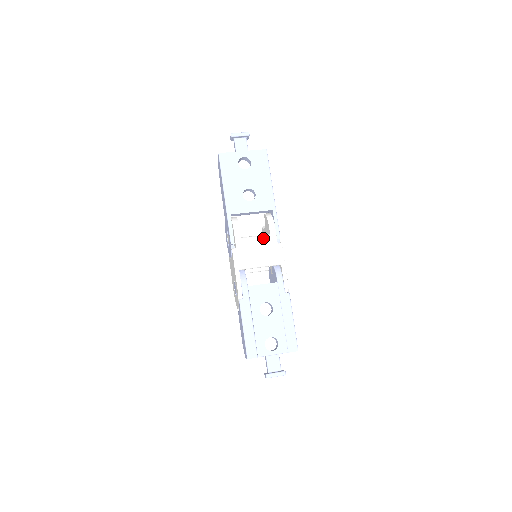
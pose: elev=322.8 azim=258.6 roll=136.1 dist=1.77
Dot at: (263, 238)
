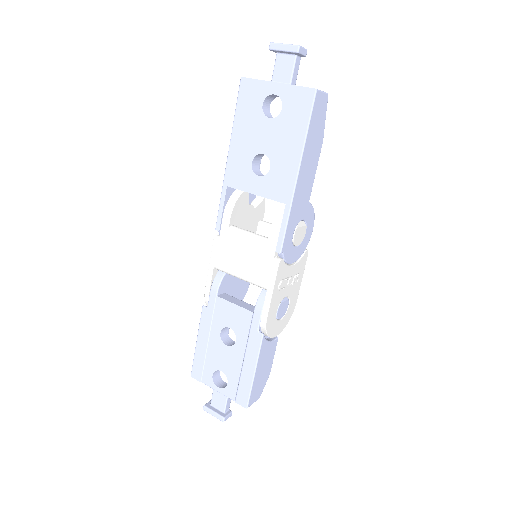
Dot at: (256, 241)
